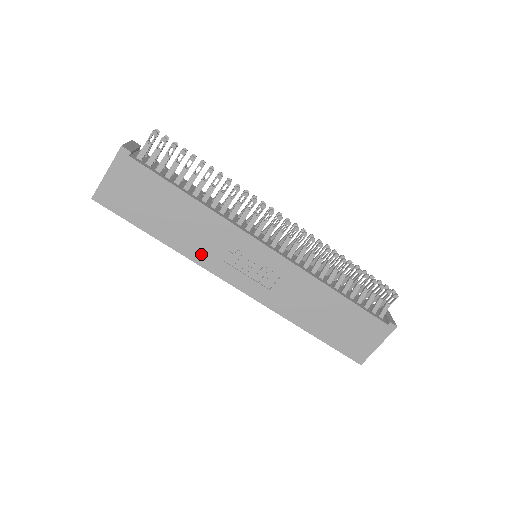
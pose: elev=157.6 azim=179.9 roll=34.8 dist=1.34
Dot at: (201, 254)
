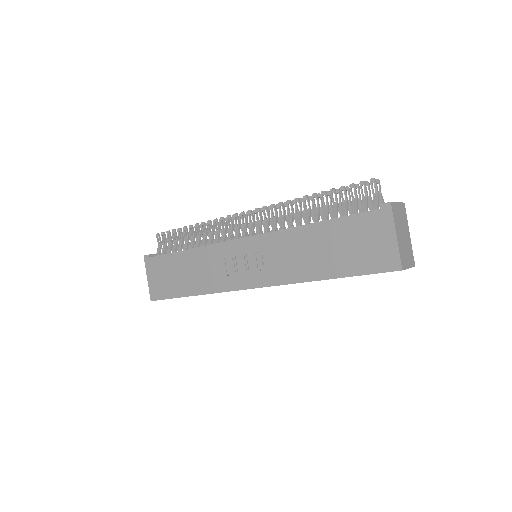
Dot at: (215, 283)
